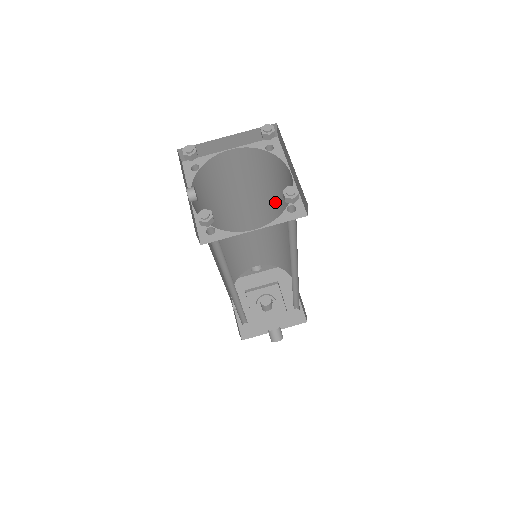
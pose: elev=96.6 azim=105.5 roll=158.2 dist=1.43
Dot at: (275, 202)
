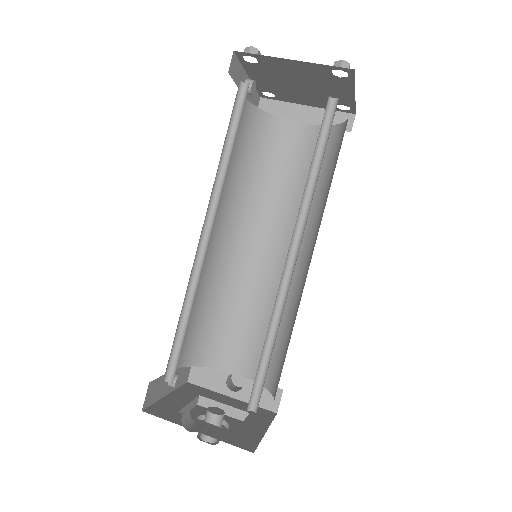
Dot at: (314, 212)
